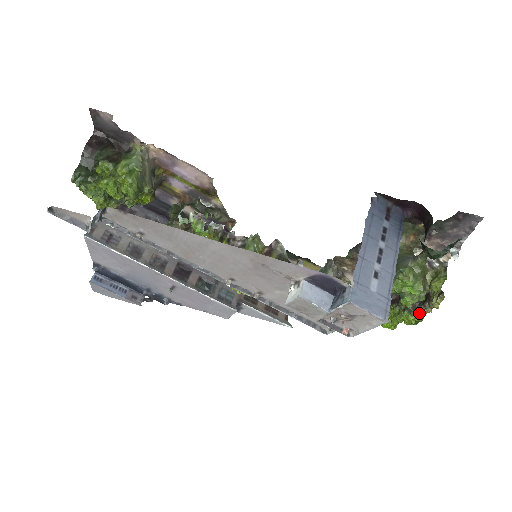
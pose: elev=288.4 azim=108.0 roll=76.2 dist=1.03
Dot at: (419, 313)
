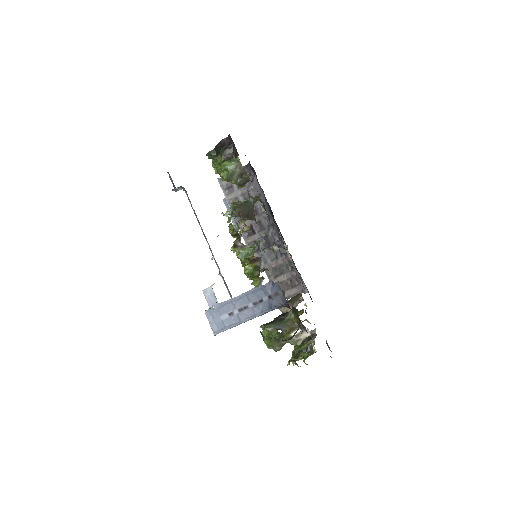
Dot at: occluded
